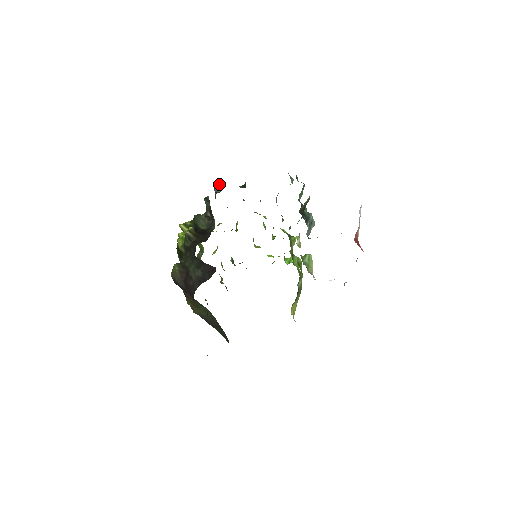
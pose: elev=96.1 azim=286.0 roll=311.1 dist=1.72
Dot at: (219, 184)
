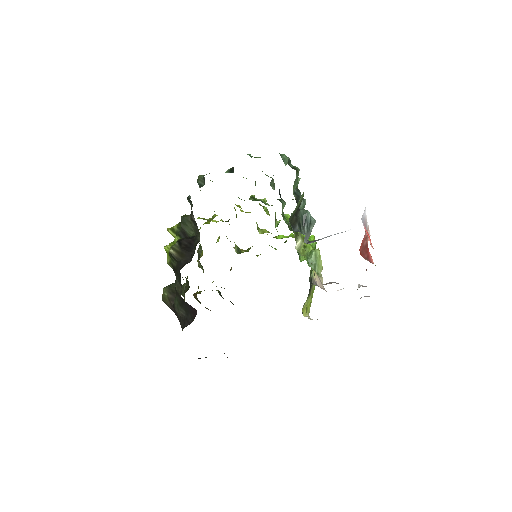
Dot at: (202, 175)
